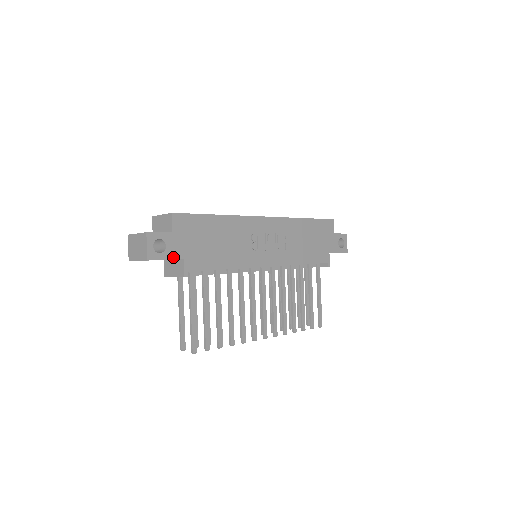
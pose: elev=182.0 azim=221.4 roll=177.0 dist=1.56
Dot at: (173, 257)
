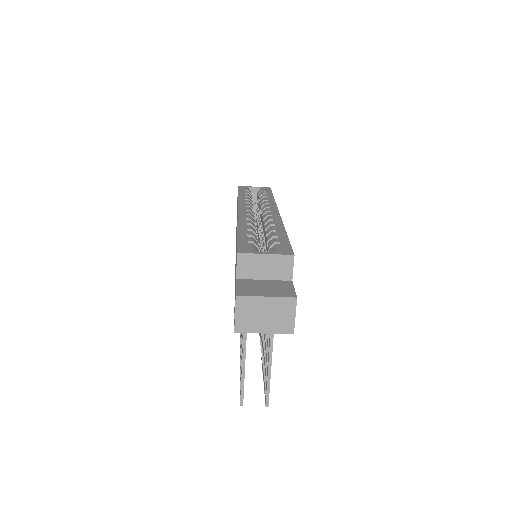
Dot at: occluded
